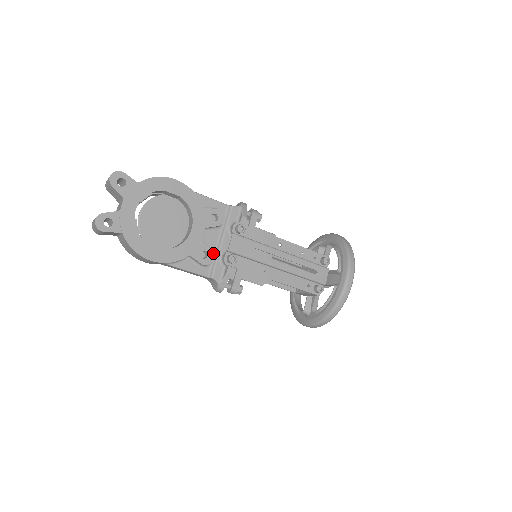
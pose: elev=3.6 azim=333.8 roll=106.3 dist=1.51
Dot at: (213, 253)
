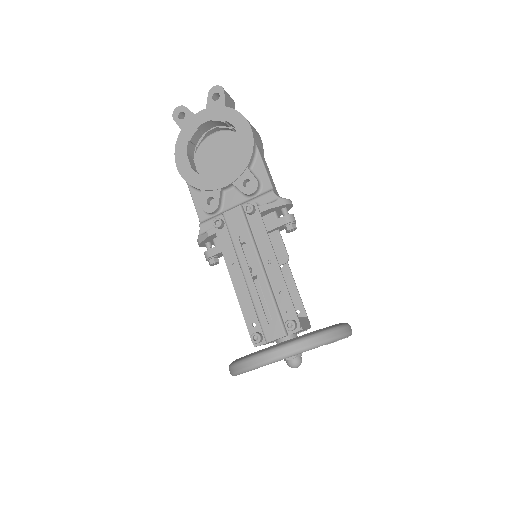
Dot at: (218, 207)
